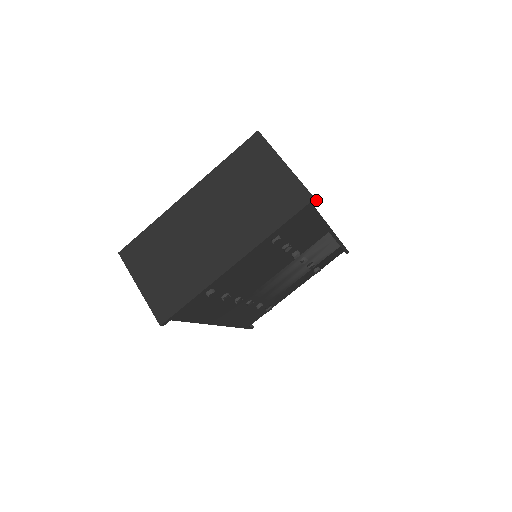
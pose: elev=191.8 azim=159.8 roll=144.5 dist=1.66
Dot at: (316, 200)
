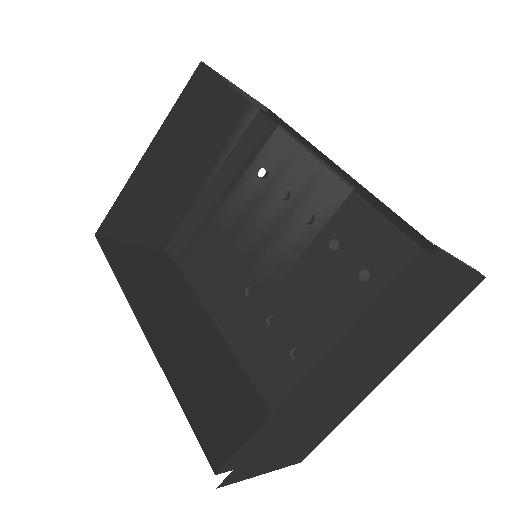
Dot at: (479, 272)
